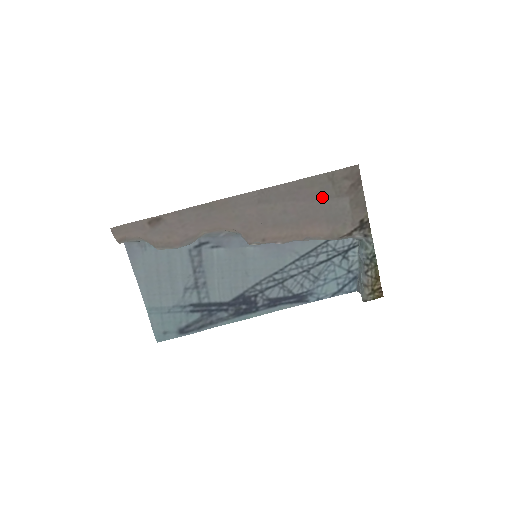
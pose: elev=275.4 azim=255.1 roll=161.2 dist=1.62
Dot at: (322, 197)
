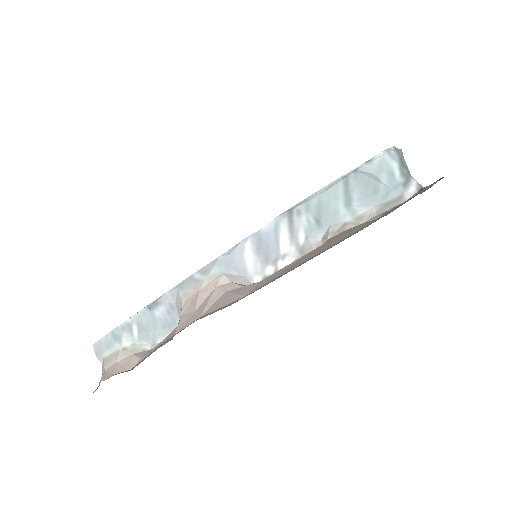
Dot at: occluded
